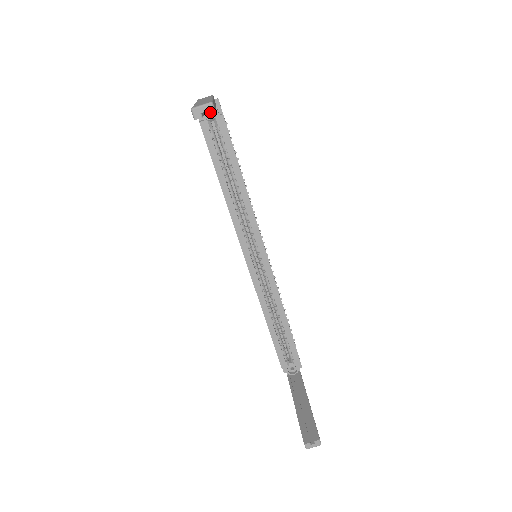
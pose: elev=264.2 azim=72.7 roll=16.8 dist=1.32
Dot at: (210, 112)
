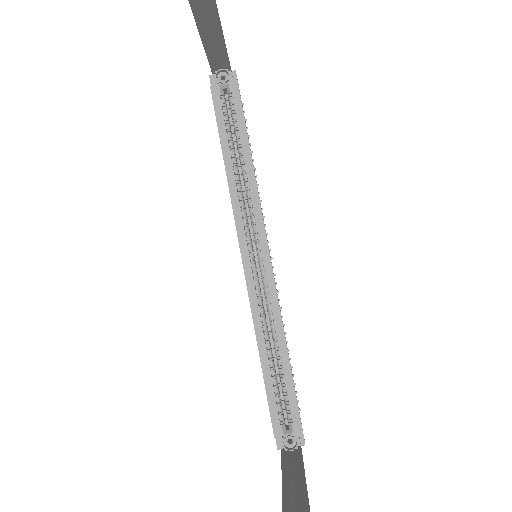
Dot at: out of frame
